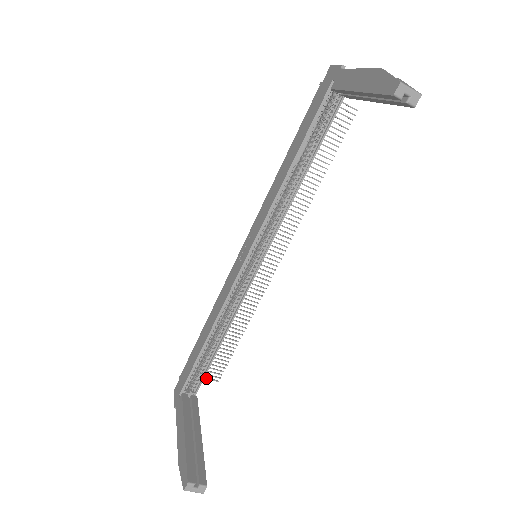
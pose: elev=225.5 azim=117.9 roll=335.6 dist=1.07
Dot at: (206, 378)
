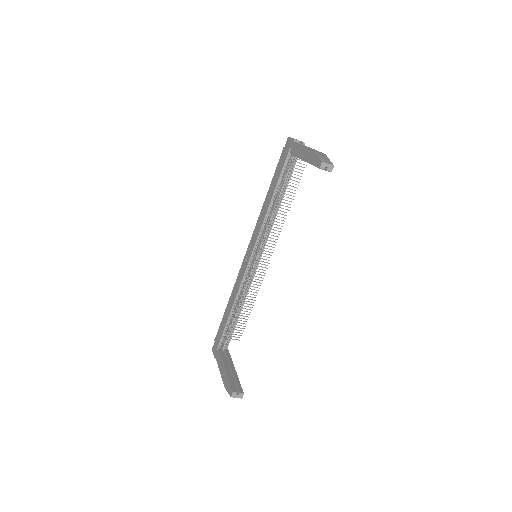
Dot at: (232, 339)
